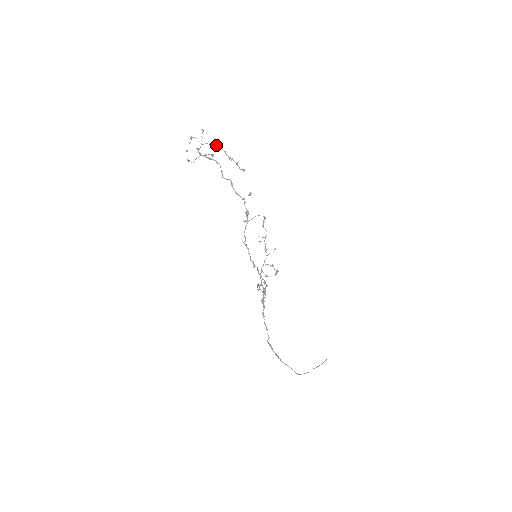
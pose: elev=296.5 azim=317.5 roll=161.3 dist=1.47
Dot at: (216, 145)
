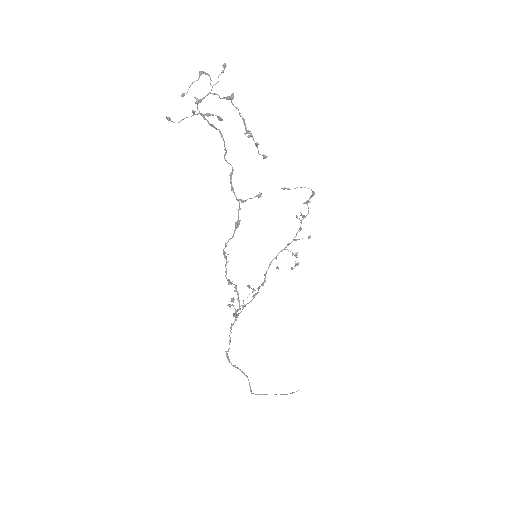
Dot at: occluded
